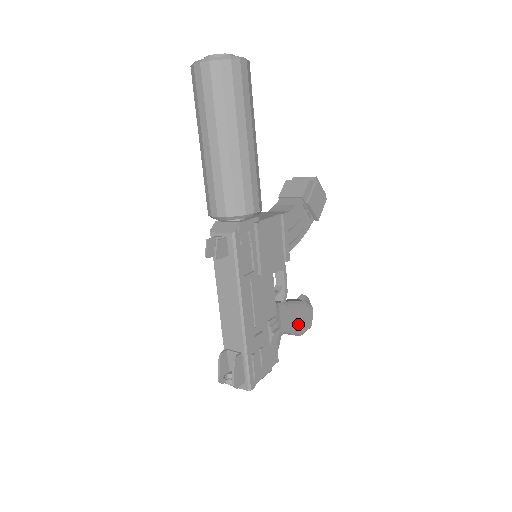
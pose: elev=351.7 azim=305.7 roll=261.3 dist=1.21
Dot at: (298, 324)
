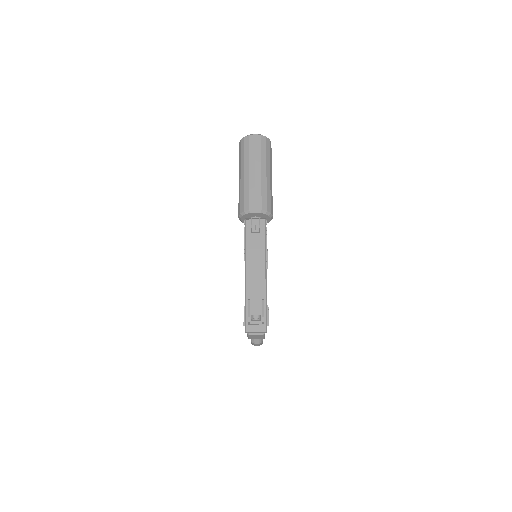
Dot at: occluded
